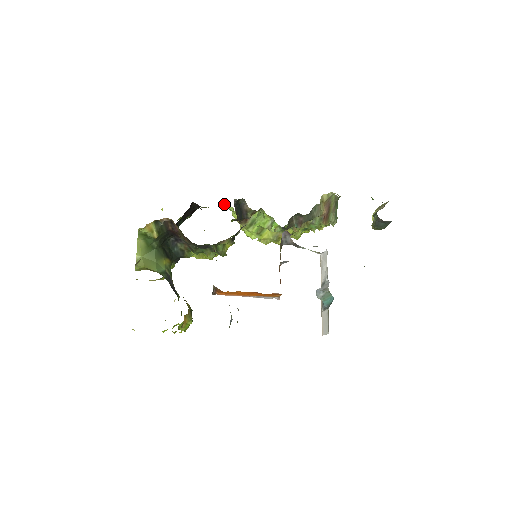
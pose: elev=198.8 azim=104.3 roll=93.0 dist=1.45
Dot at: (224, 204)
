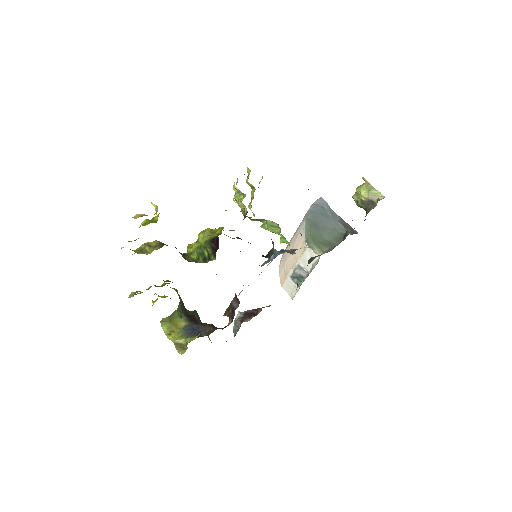
Dot at: occluded
